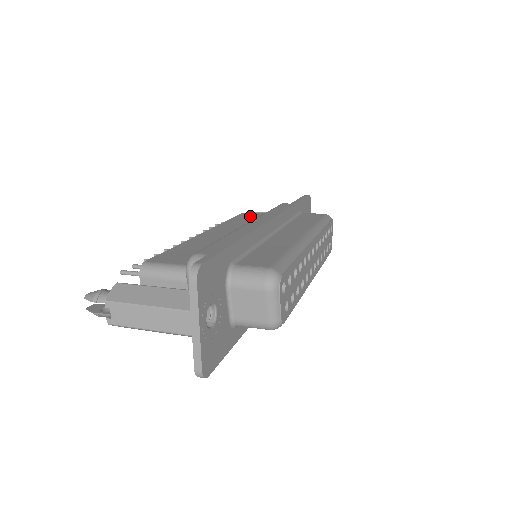
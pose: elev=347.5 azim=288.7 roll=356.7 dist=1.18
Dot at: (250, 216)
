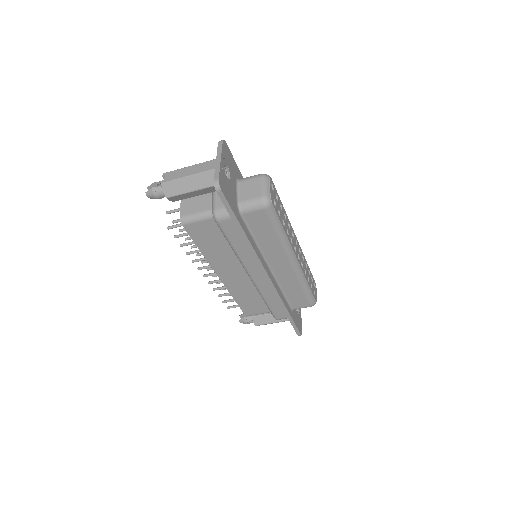
Dot at: occluded
